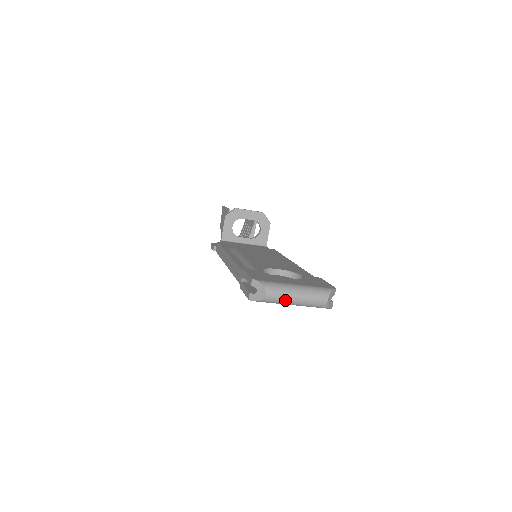
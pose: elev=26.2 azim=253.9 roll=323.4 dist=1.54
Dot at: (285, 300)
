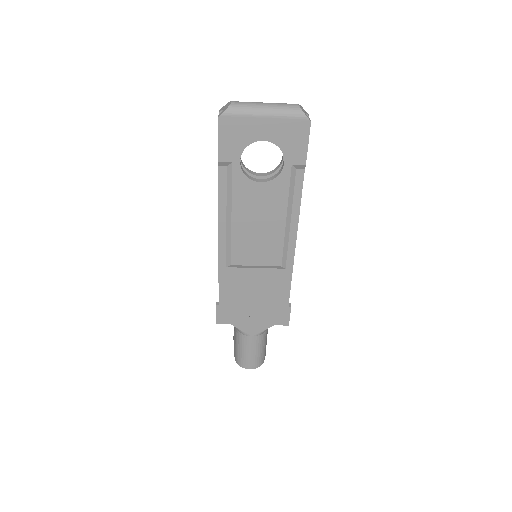
Dot at: (253, 105)
